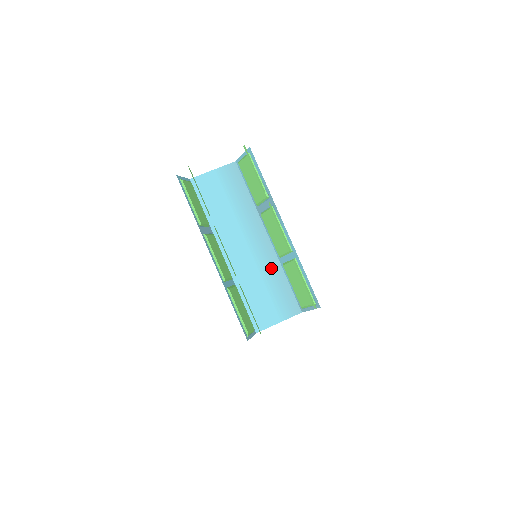
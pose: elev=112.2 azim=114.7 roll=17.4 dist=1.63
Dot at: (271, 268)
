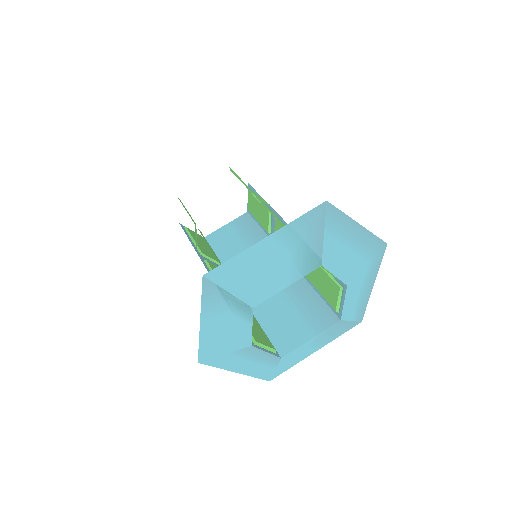
Dot at: (293, 285)
